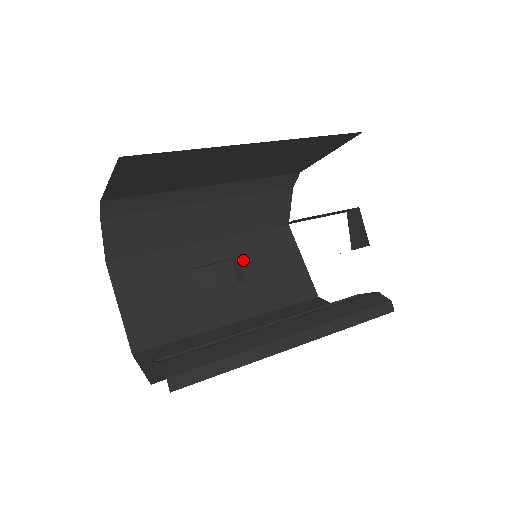
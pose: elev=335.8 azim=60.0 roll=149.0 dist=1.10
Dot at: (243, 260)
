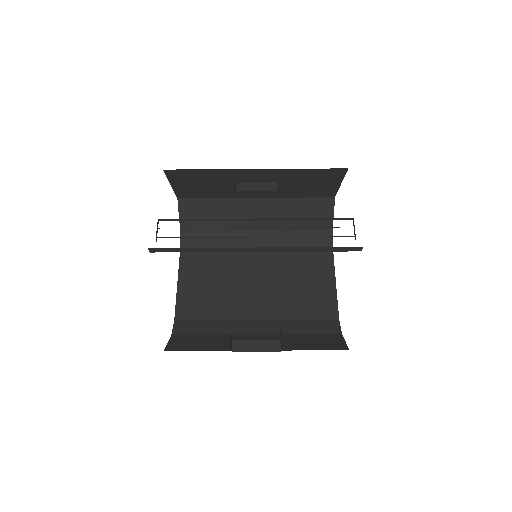
Dot at: occluded
